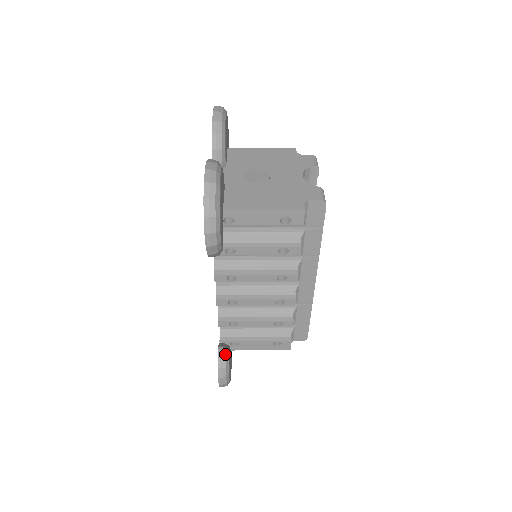
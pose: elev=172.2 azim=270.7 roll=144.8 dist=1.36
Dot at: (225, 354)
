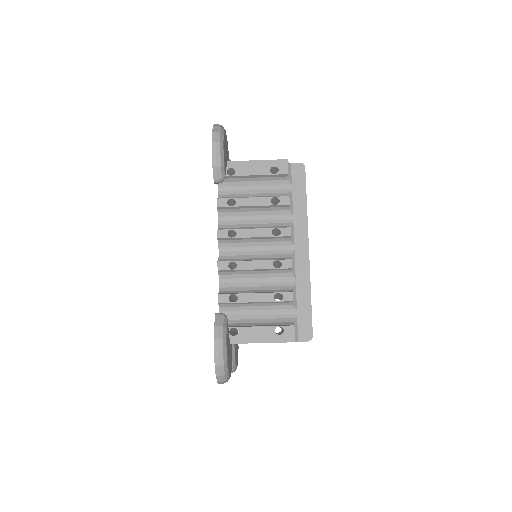
Dot at: (223, 315)
